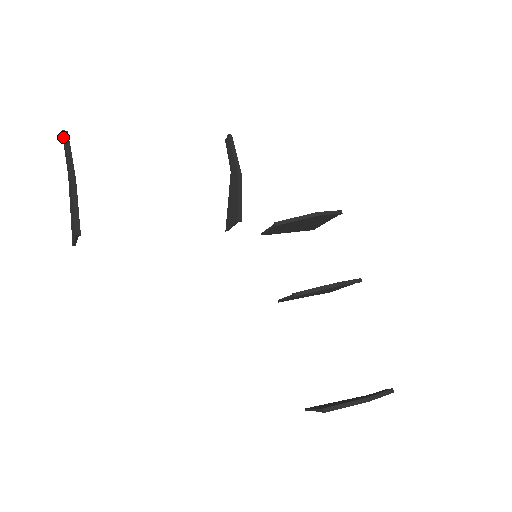
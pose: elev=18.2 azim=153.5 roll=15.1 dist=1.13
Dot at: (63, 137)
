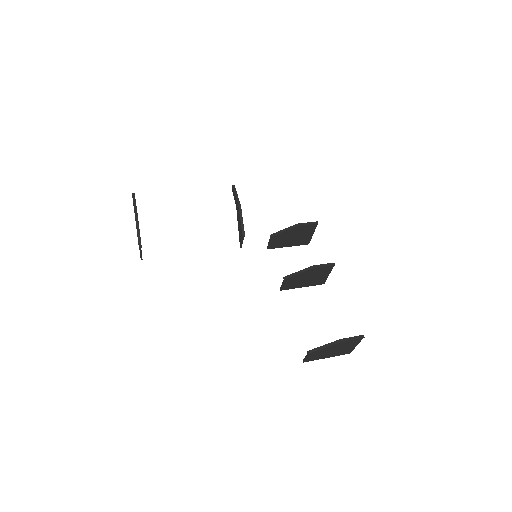
Dot at: (132, 196)
